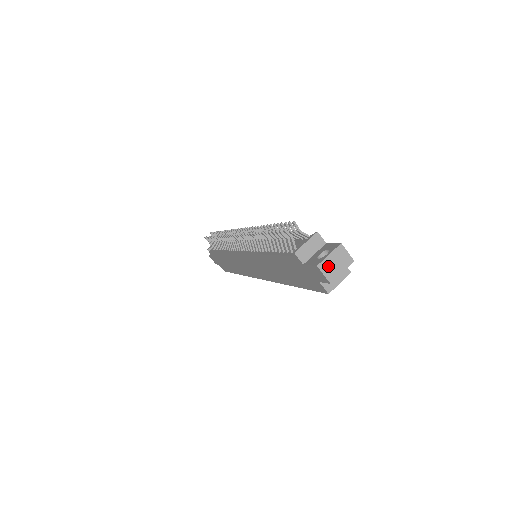
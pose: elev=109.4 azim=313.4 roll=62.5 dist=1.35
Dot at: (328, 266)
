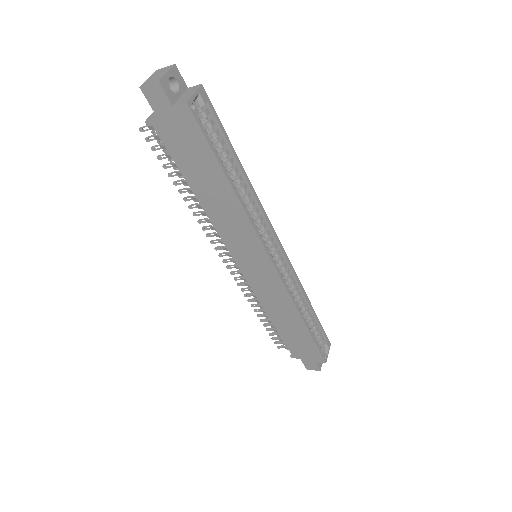
Dot at: (151, 81)
